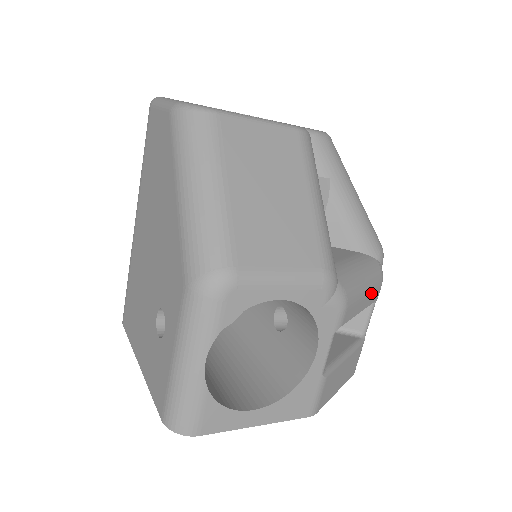
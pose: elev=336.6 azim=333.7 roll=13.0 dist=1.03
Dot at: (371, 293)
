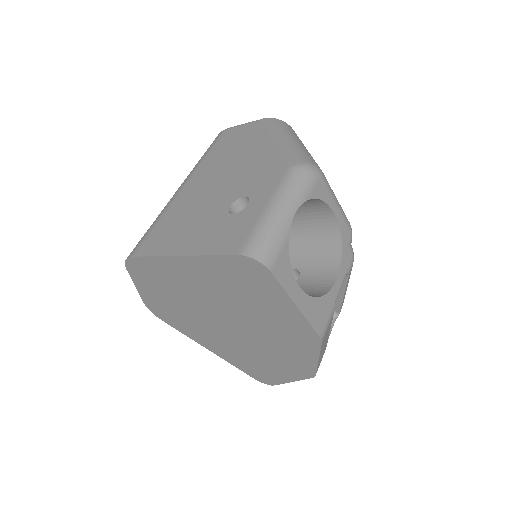
Dot at: (345, 294)
